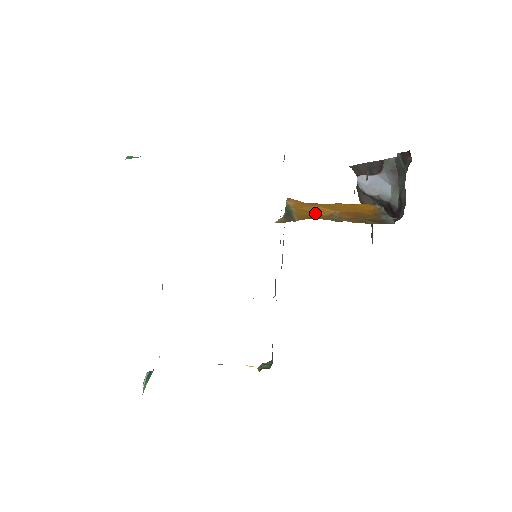
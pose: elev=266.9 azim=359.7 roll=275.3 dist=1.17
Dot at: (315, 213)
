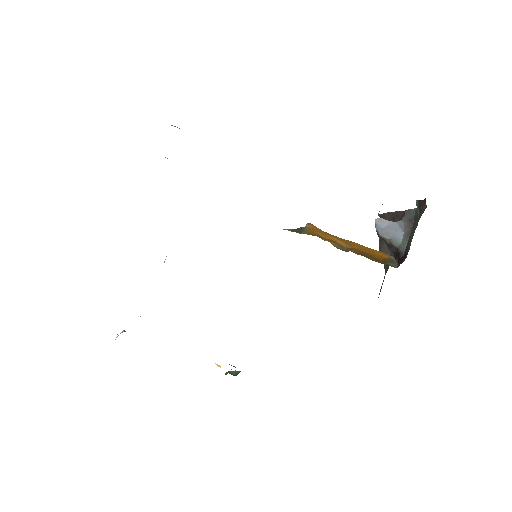
Dot at: occluded
